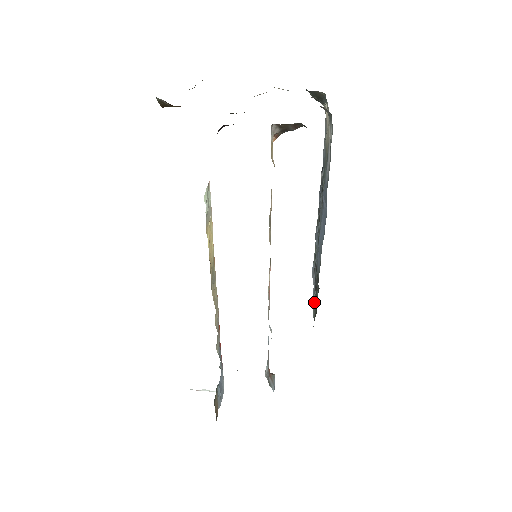
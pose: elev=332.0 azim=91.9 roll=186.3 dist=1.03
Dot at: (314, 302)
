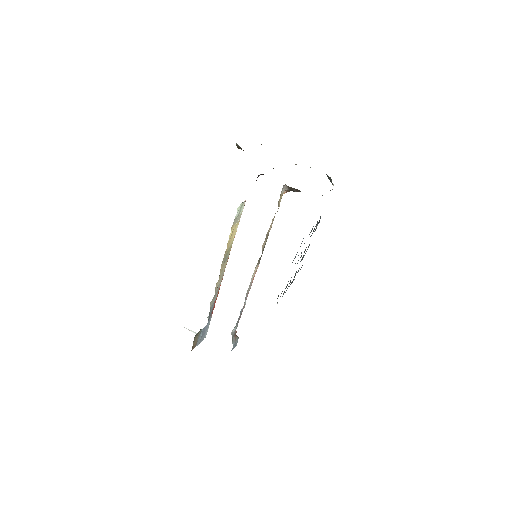
Dot at: occluded
